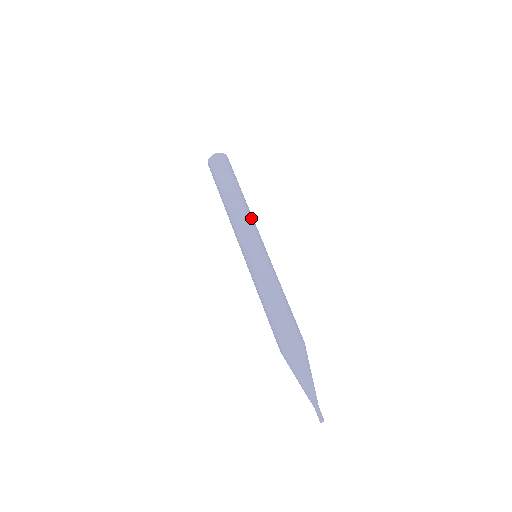
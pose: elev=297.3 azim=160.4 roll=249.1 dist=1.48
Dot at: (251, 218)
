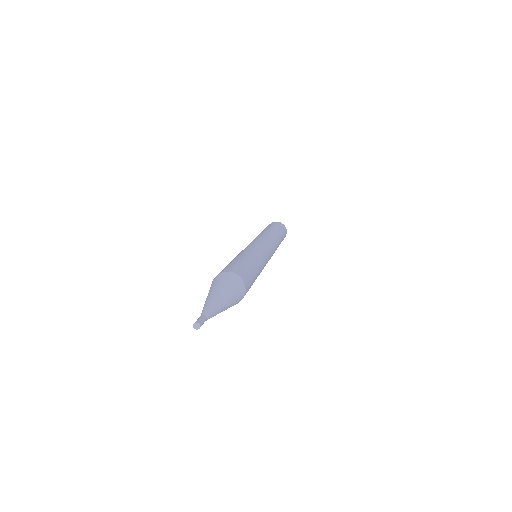
Dot at: (273, 239)
